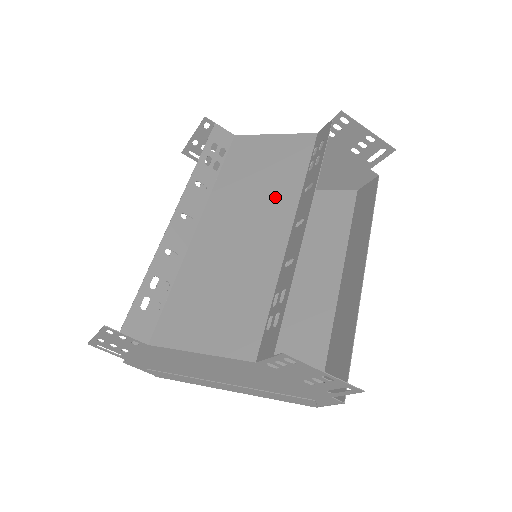
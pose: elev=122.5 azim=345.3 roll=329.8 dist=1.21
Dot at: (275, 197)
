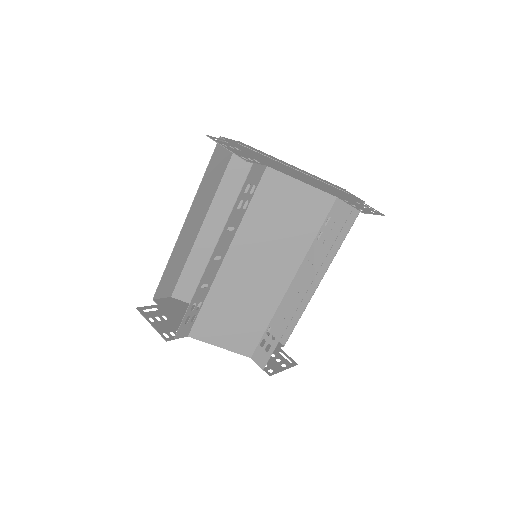
Dot at: (286, 253)
